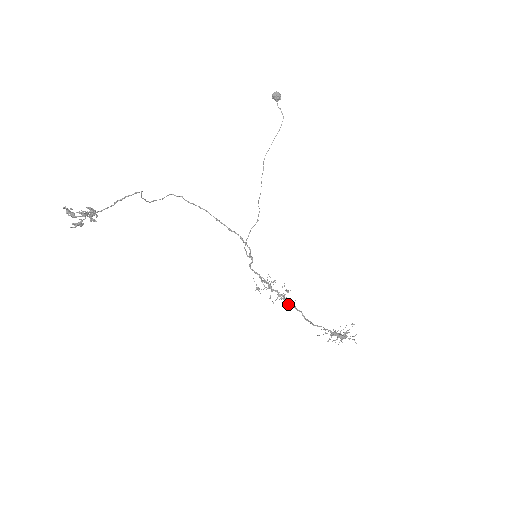
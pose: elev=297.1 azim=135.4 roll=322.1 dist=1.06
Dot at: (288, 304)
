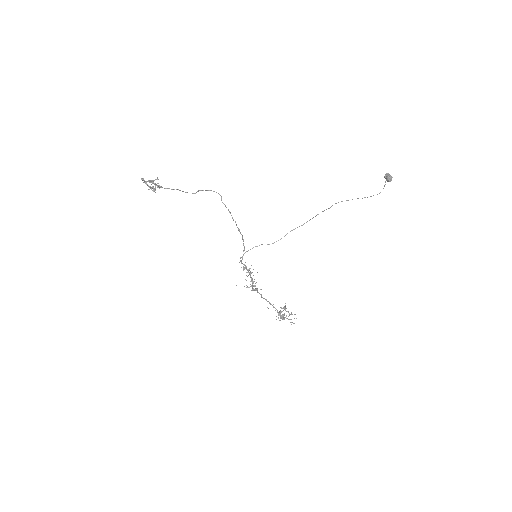
Dot at: occluded
